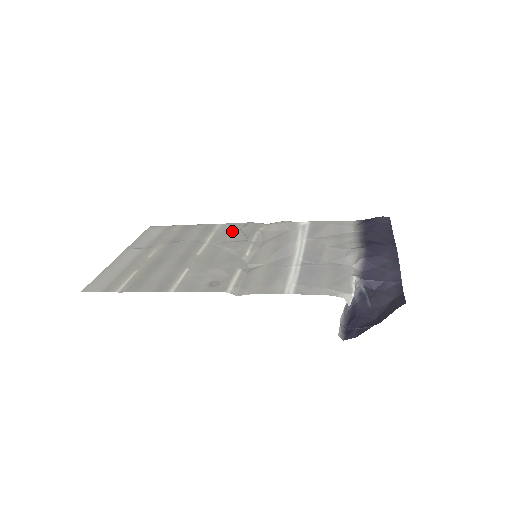
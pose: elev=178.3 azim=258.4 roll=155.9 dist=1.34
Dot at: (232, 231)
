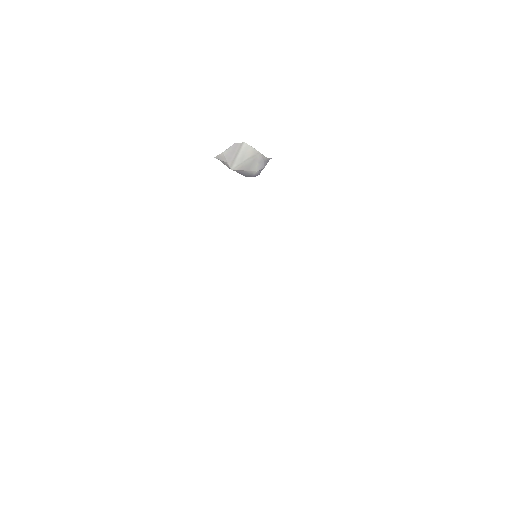
Dot at: occluded
